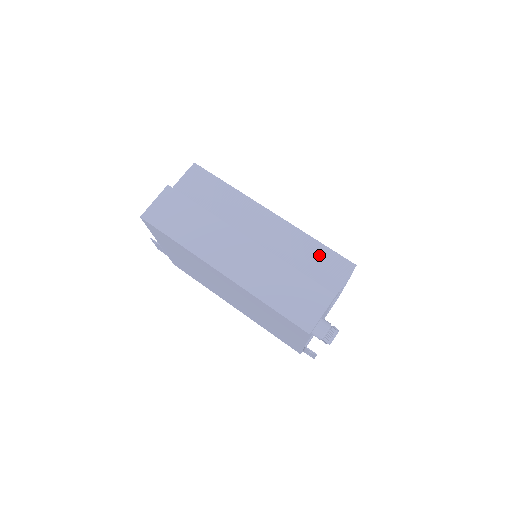
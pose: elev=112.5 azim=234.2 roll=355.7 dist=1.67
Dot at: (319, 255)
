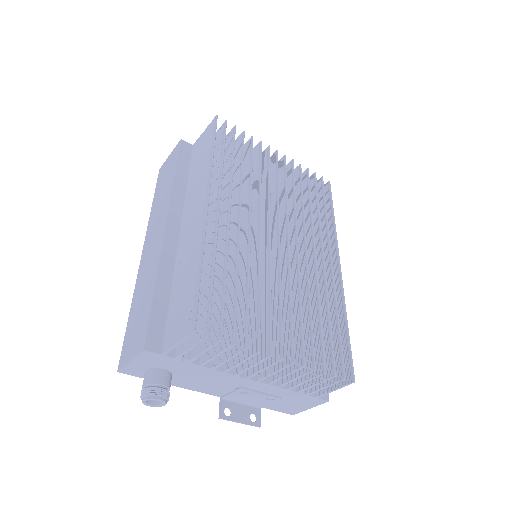
Dot at: (189, 287)
